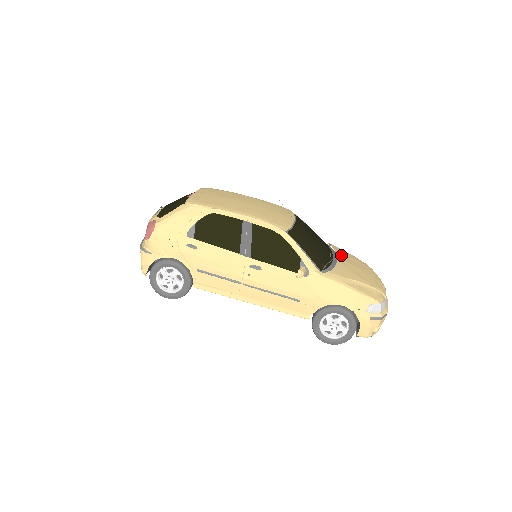
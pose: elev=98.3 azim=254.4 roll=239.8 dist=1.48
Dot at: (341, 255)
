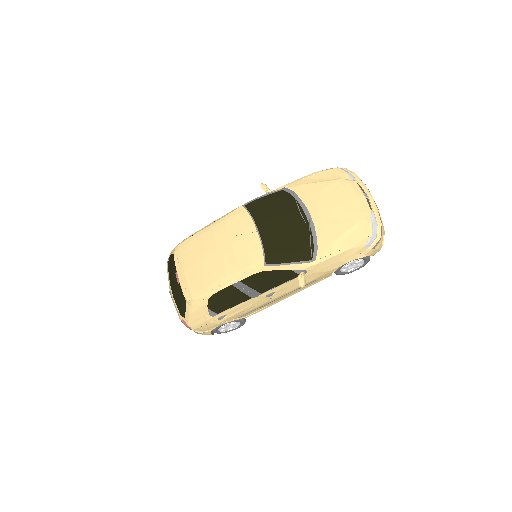
Dot at: (310, 204)
